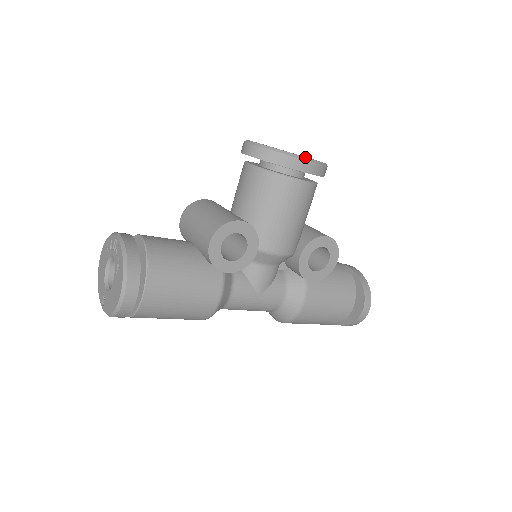
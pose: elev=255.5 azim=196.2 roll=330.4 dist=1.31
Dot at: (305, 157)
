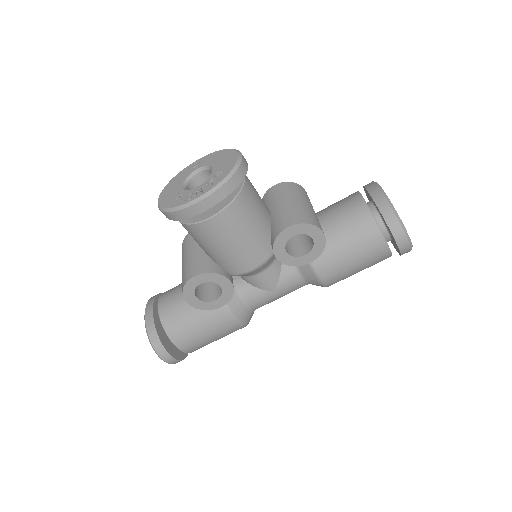
Dot at: (196, 198)
